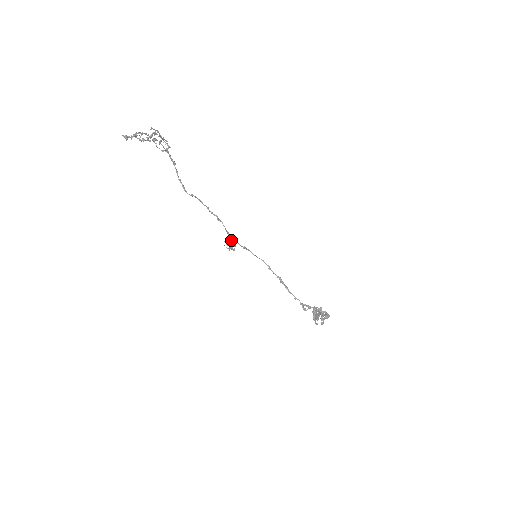
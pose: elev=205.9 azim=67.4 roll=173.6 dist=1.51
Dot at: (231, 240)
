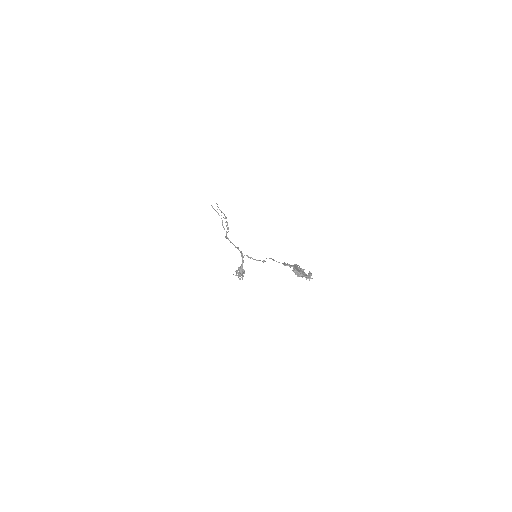
Dot at: occluded
